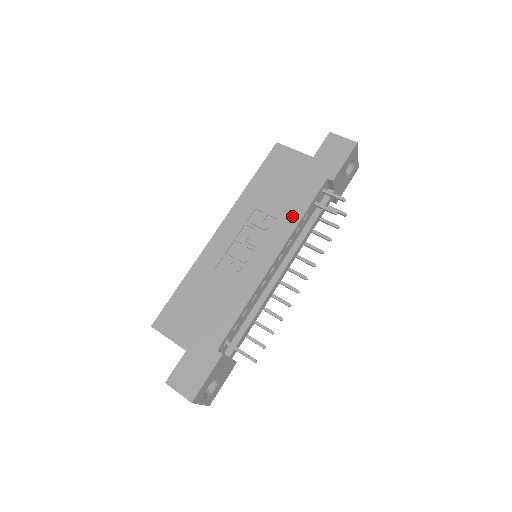
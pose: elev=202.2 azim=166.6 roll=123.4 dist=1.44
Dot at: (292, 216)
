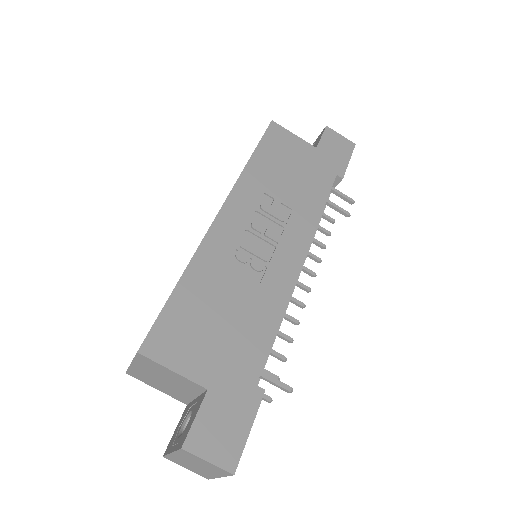
Dot at: (310, 210)
